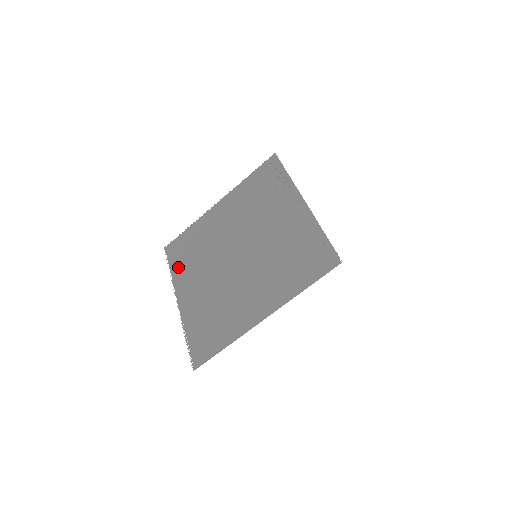
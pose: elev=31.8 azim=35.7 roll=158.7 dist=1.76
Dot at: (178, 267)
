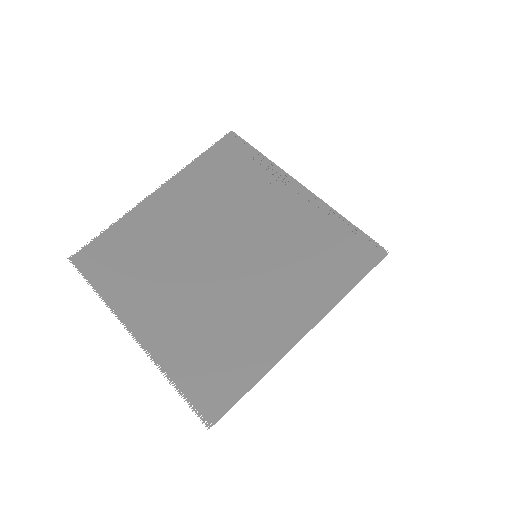
Dot at: (112, 284)
